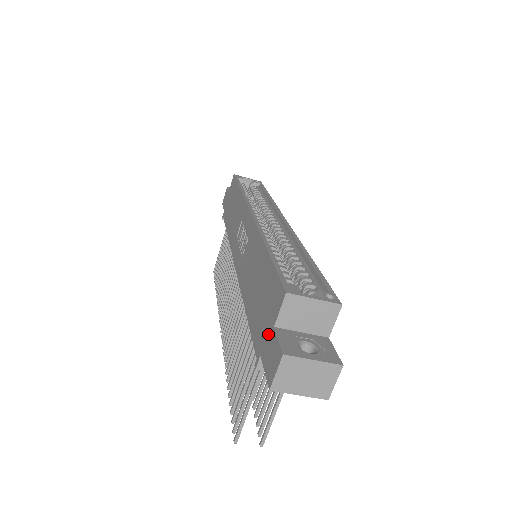
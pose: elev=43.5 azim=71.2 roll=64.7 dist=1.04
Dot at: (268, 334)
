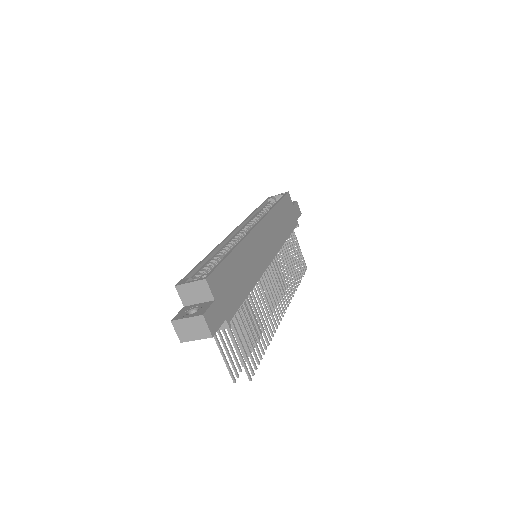
Dot at: occluded
